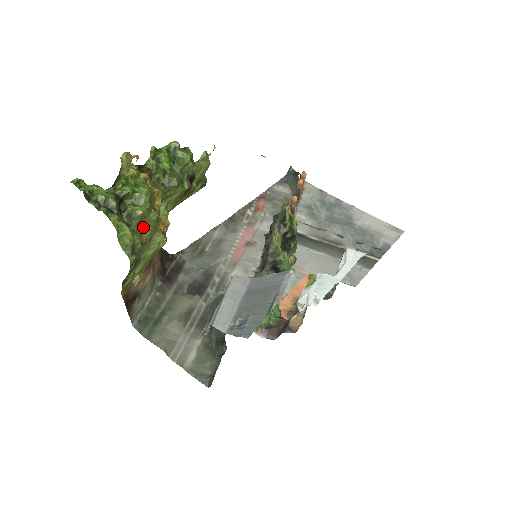
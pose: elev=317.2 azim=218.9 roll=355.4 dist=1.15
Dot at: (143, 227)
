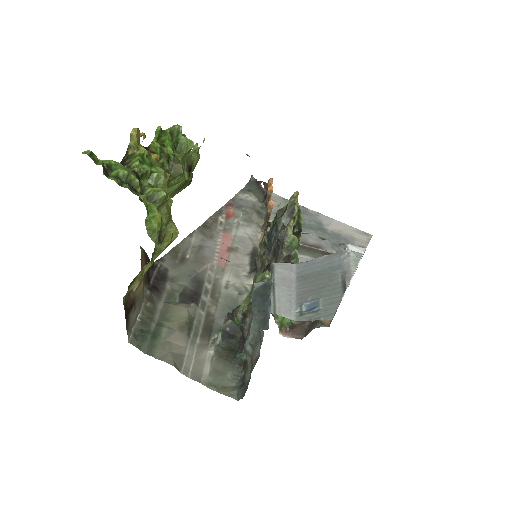
Dot at: (161, 213)
